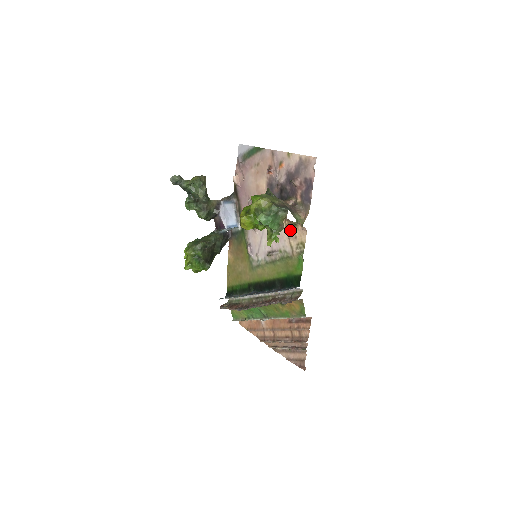
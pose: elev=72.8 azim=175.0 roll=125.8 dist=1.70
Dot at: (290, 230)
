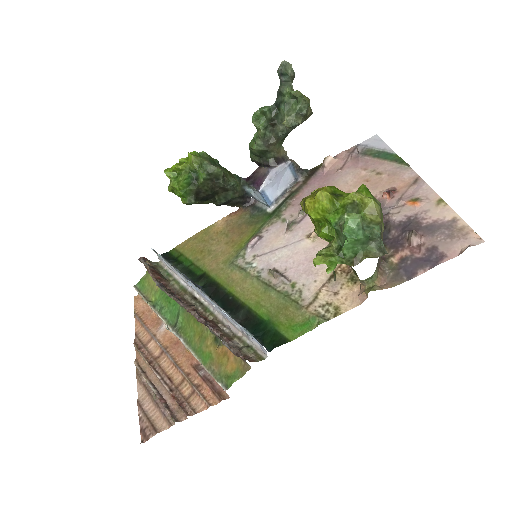
Dot at: (338, 277)
